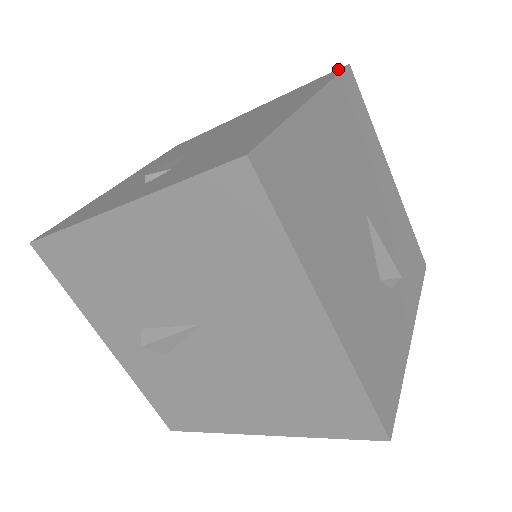
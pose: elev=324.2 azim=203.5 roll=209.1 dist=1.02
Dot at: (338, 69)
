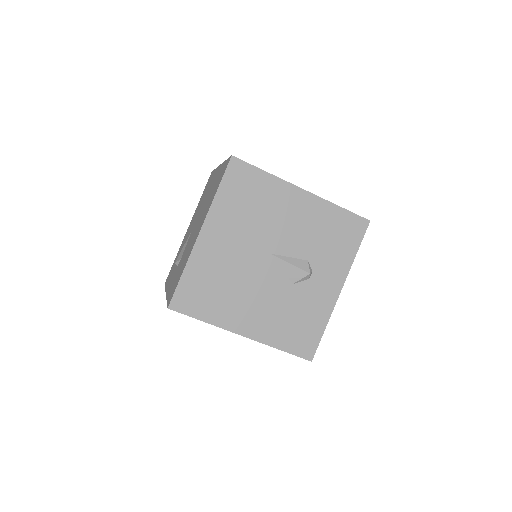
Dot at: (229, 159)
